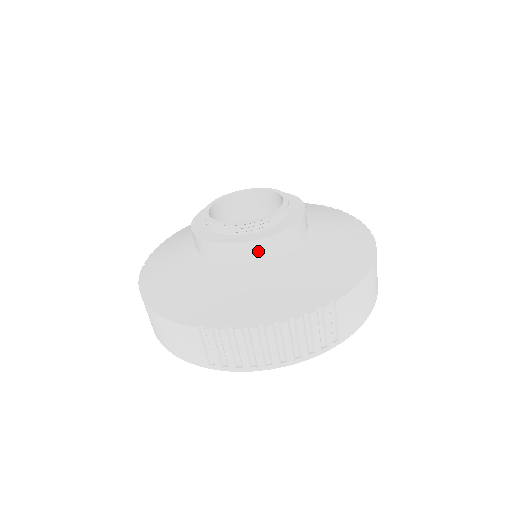
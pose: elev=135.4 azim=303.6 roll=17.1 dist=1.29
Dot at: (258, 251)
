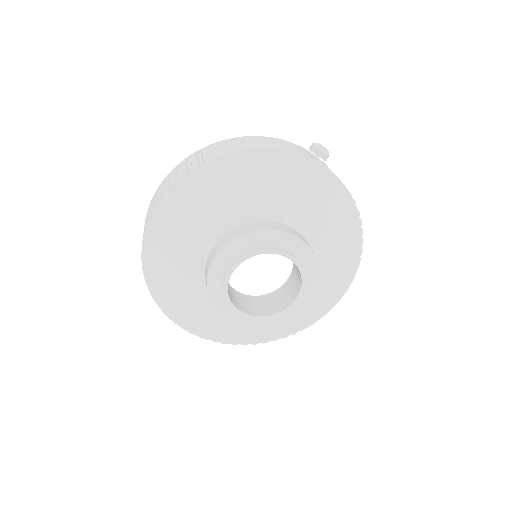
Dot at: occluded
